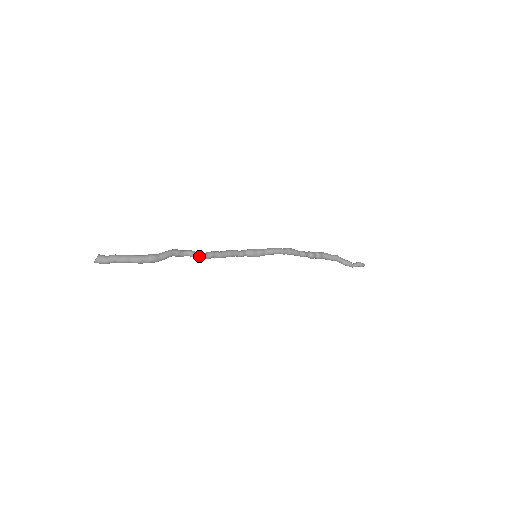
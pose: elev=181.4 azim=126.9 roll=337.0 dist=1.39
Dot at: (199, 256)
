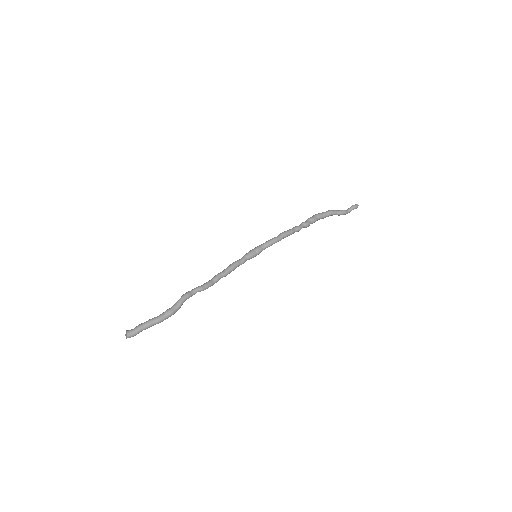
Dot at: (207, 288)
